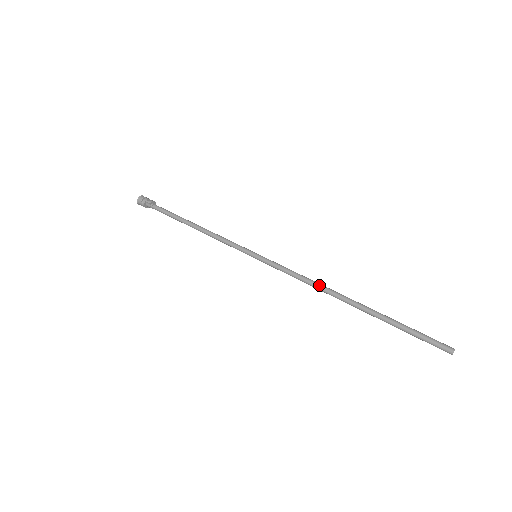
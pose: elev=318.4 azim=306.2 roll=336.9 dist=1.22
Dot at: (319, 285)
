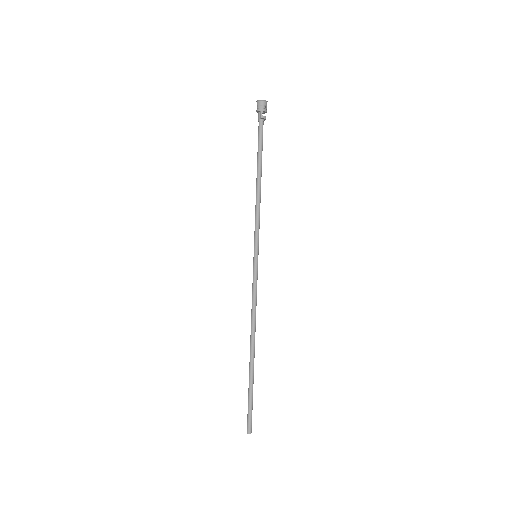
Dot at: (254, 323)
